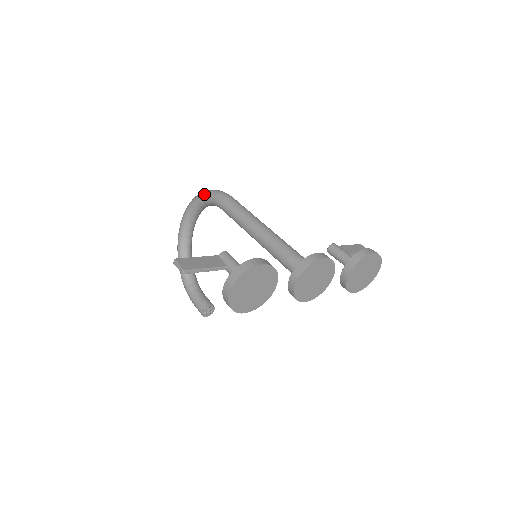
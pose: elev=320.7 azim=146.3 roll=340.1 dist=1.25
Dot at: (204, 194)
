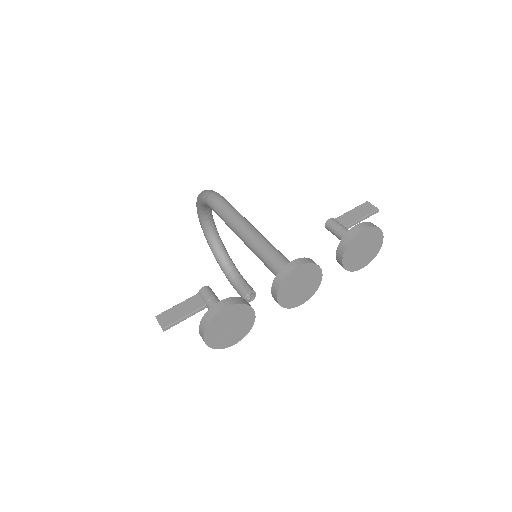
Dot at: (200, 198)
